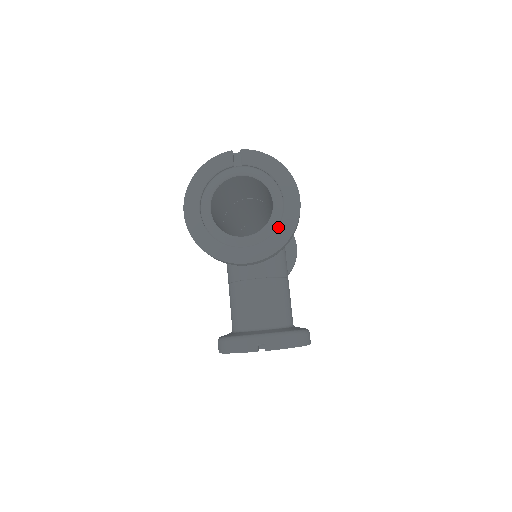
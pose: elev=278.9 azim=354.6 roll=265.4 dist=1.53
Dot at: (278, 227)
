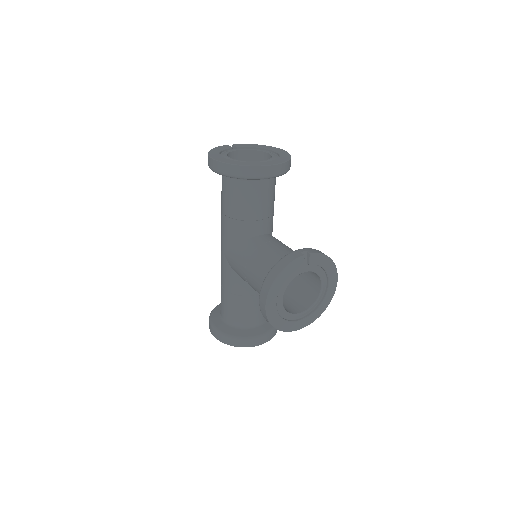
Dot at: (280, 156)
